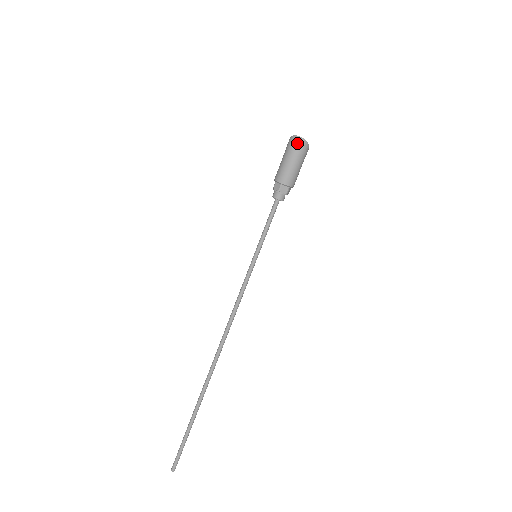
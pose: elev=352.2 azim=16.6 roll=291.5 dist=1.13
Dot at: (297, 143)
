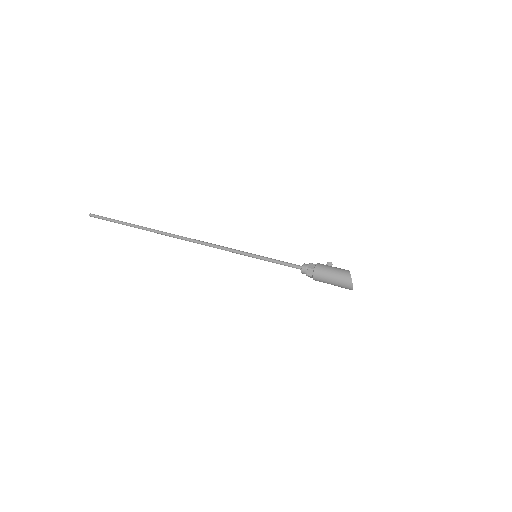
Dot at: (347, 287)
